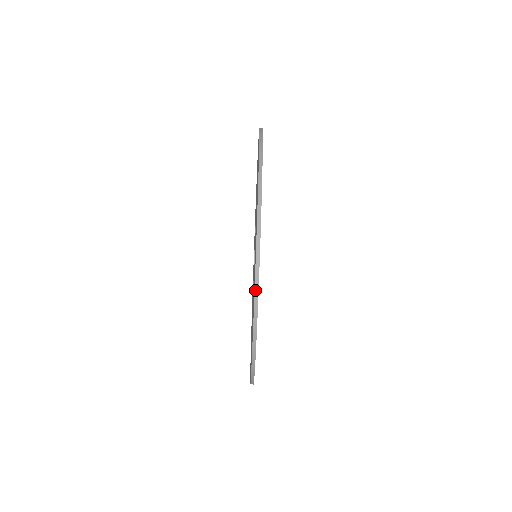
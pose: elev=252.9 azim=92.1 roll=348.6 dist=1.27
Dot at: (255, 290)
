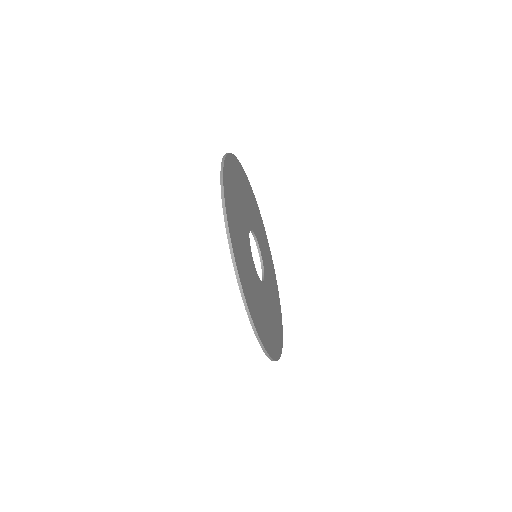
Dot at: (239, 288)
